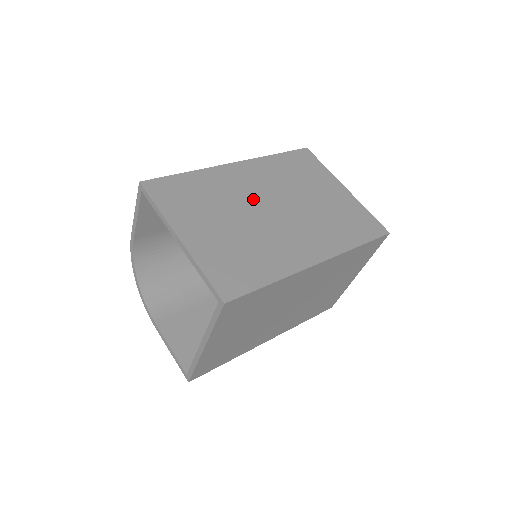
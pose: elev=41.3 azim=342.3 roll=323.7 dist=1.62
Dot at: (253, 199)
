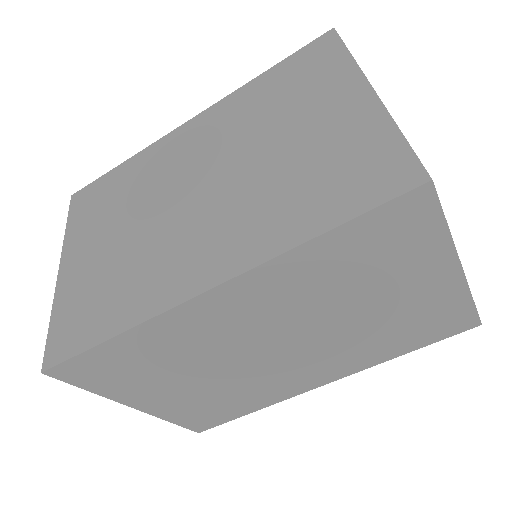
Dot at: (176, 180)
